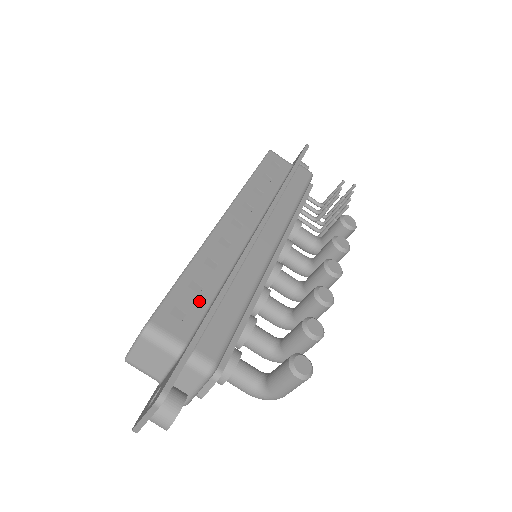
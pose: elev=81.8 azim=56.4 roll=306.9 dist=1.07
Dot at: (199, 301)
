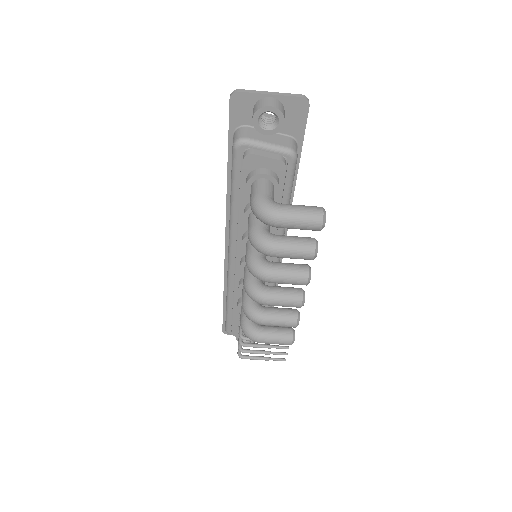
Dot at: occluded
